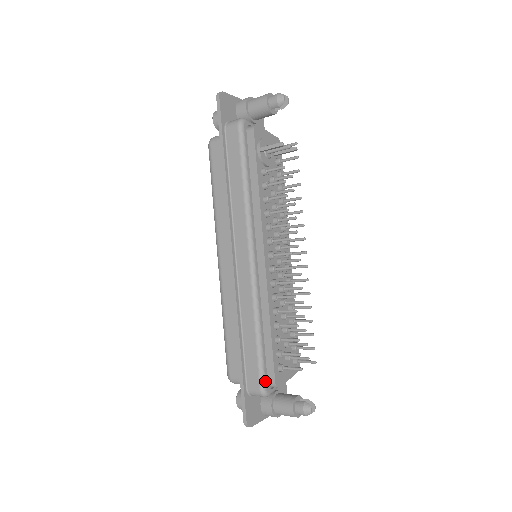
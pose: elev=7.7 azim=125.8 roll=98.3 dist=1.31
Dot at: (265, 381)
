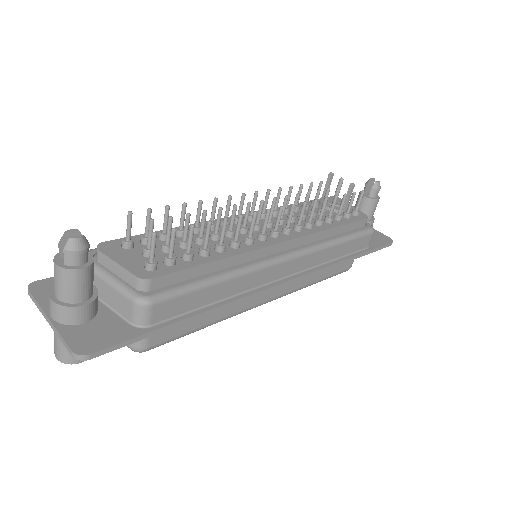
Dot at: occluded
